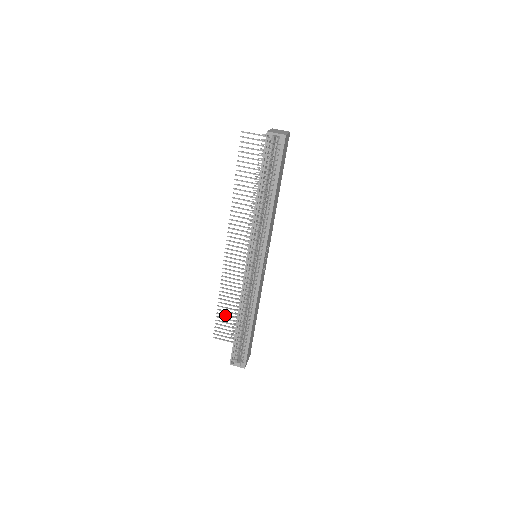
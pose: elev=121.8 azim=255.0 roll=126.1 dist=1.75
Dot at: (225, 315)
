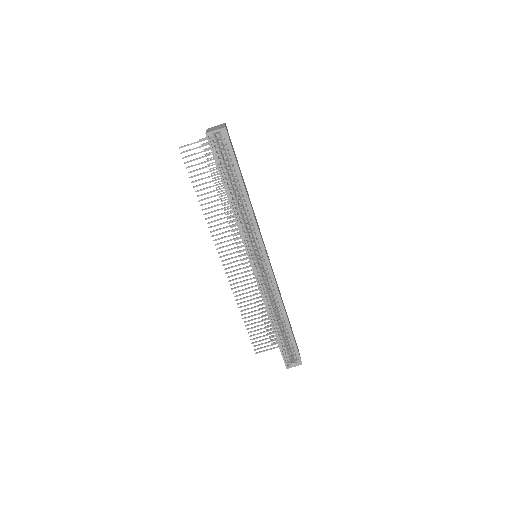
Dot at: occluded
